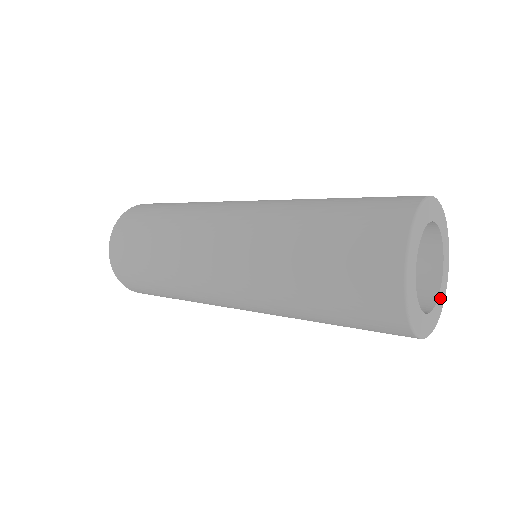
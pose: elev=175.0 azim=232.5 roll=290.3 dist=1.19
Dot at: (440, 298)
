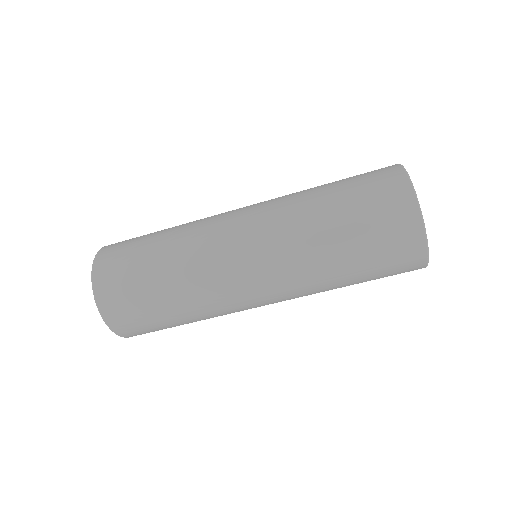
Dot at: occluded
